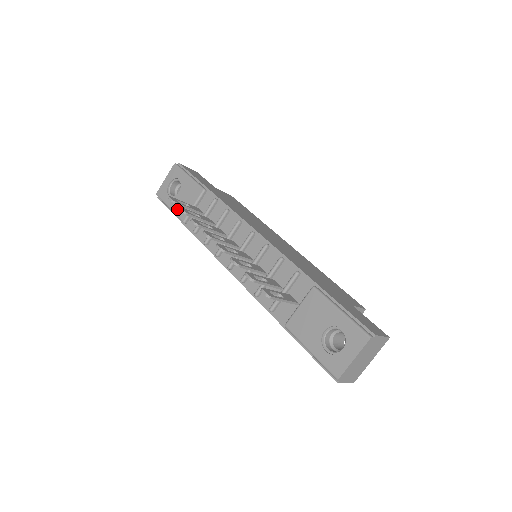
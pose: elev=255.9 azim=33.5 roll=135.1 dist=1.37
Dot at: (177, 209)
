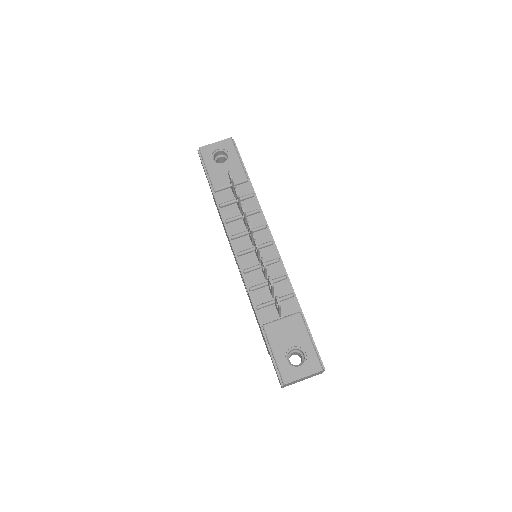
Dot at: (214, 176)
